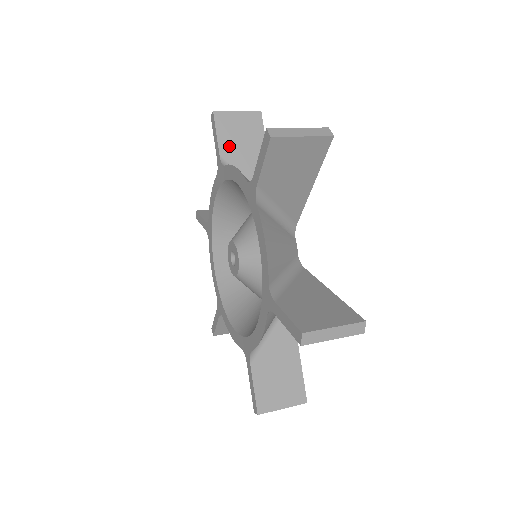
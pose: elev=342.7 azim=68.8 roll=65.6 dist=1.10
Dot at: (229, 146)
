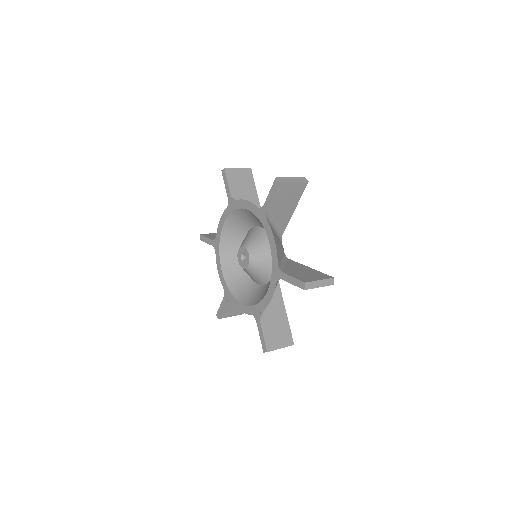
Dot at: occluded
